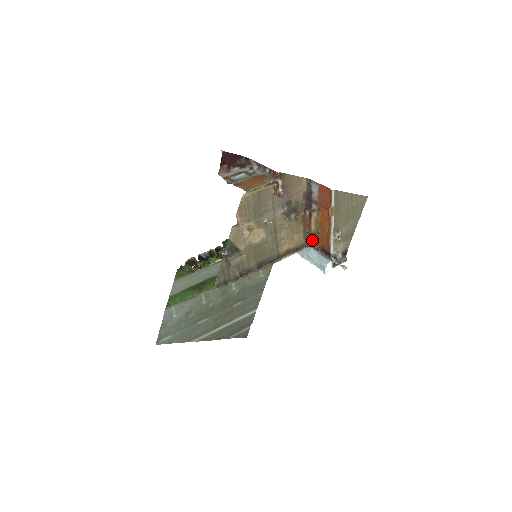
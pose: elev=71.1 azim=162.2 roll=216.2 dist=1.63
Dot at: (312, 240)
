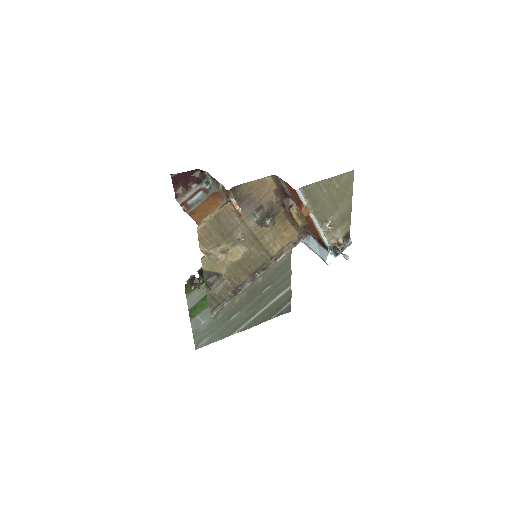
Dot at: (307, 229)
